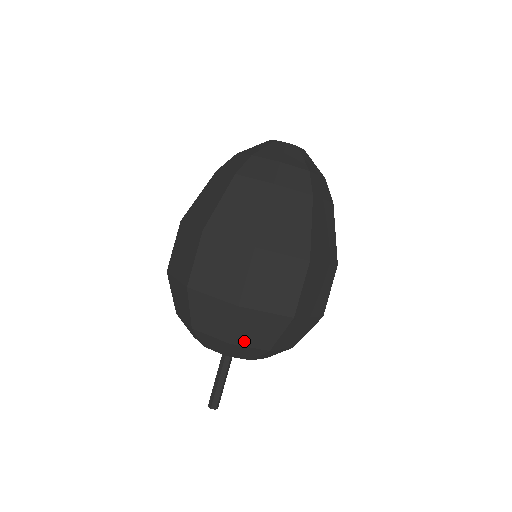
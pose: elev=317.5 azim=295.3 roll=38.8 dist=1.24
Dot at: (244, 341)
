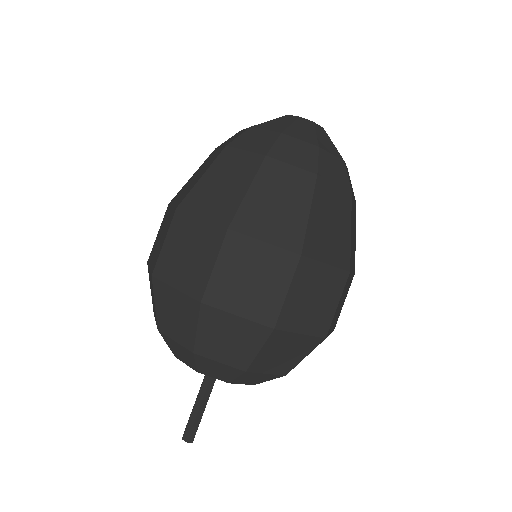
Dot at: (263, 367)
